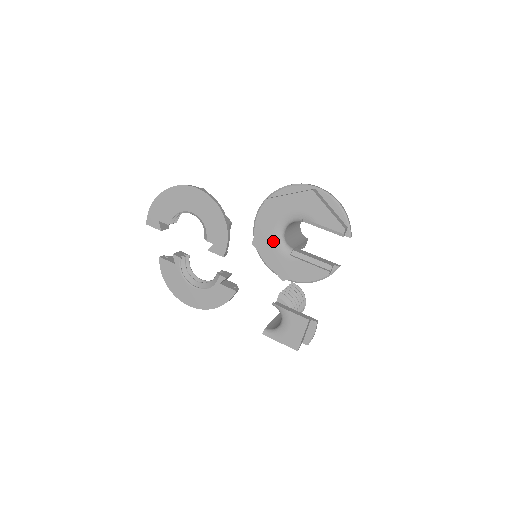
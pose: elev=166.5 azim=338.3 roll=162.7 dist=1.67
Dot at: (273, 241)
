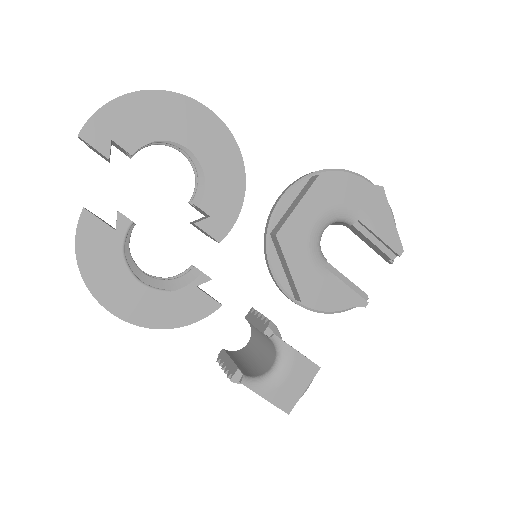
Dot at: (309, 240)
